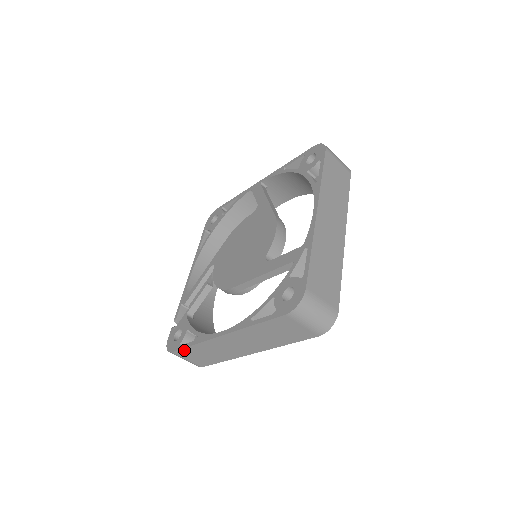
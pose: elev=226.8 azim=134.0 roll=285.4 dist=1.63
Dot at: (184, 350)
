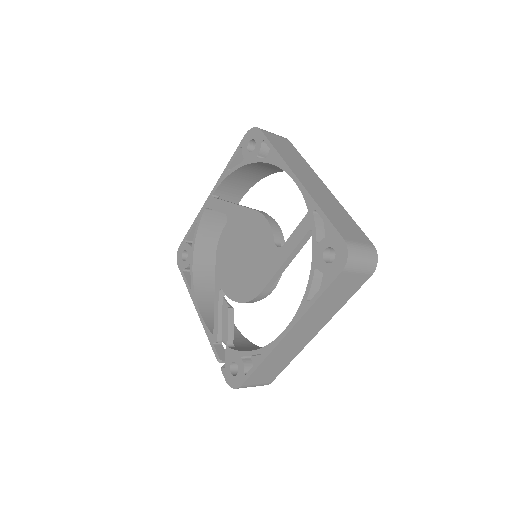
Dot at: (252, 376)
